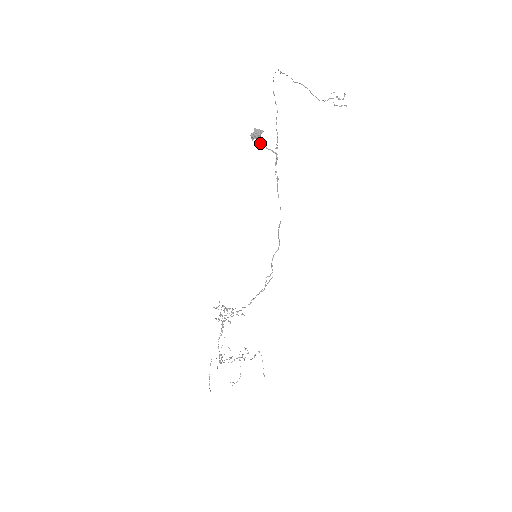
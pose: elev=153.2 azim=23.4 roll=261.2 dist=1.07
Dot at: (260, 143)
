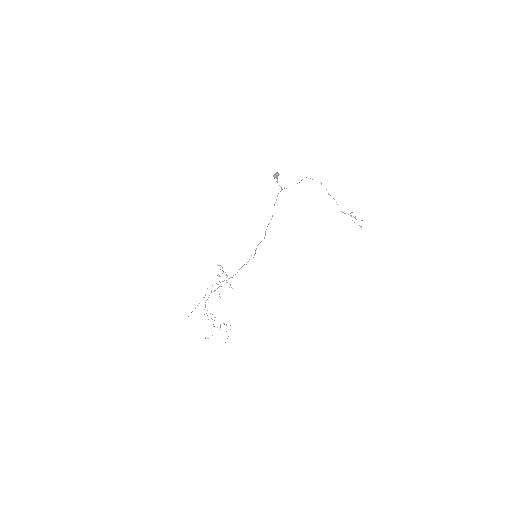
Dot at: (277, 181)
